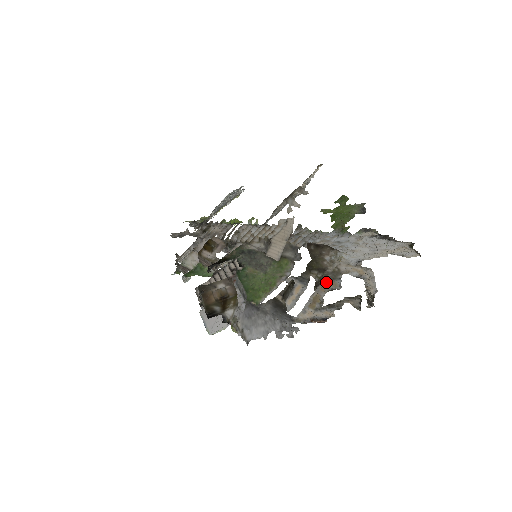
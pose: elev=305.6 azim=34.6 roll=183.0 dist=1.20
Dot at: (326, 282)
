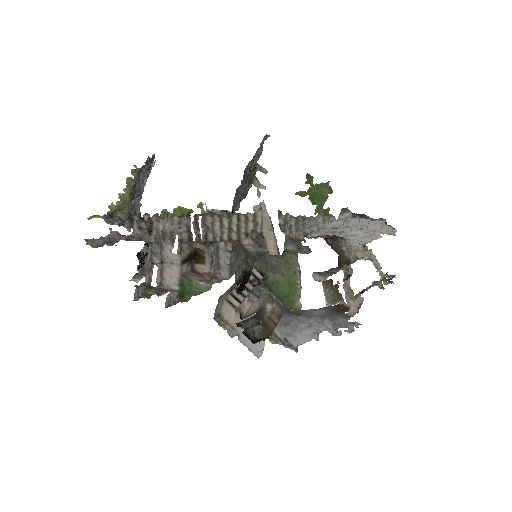
Dot at: occluded
